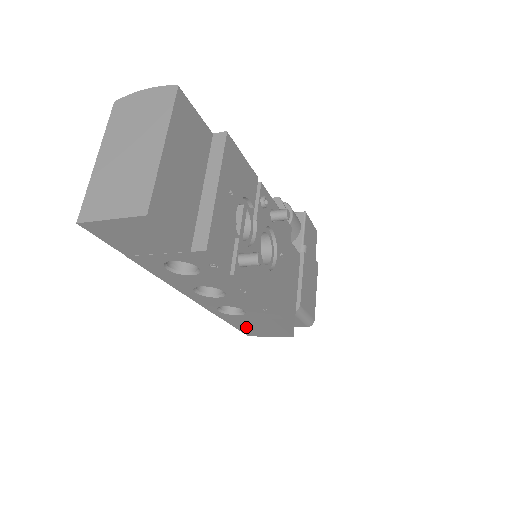
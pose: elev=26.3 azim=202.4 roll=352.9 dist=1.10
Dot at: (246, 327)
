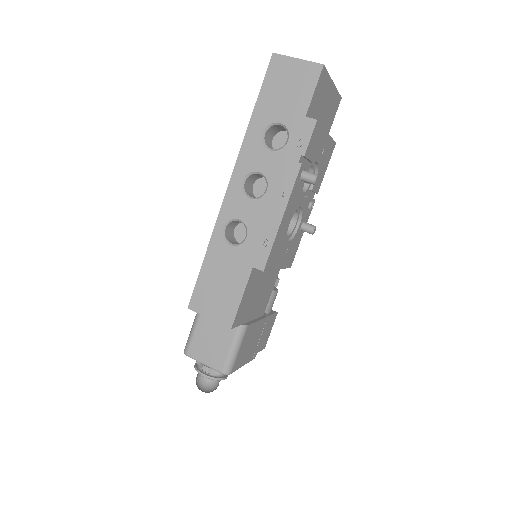
Dot at: (209, 281)
